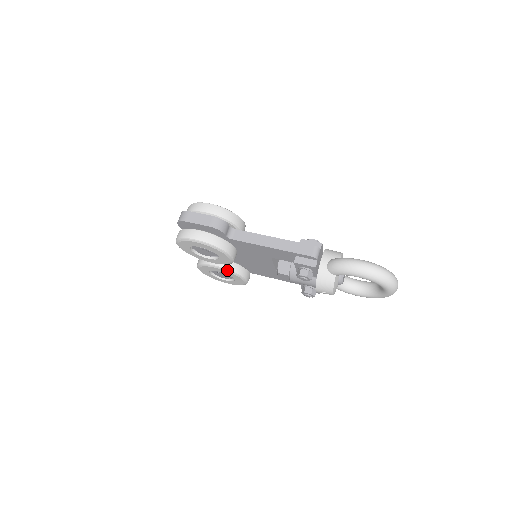
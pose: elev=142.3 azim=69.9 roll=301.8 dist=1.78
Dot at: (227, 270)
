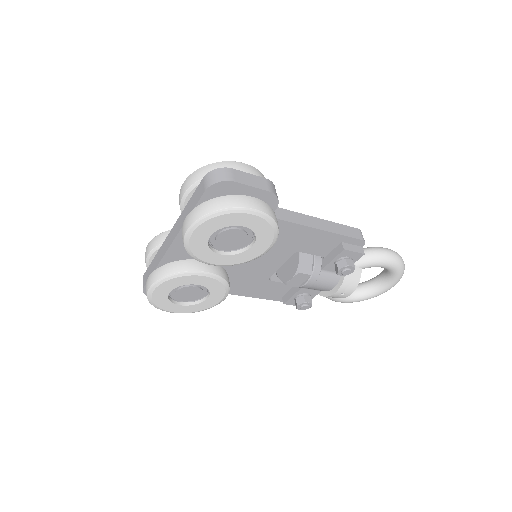
Dot at: (220, 279)
